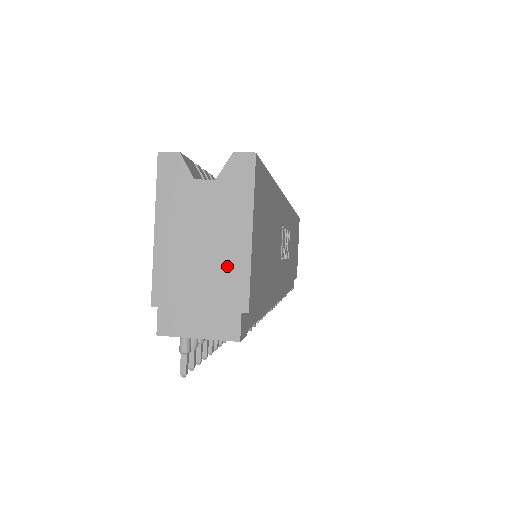
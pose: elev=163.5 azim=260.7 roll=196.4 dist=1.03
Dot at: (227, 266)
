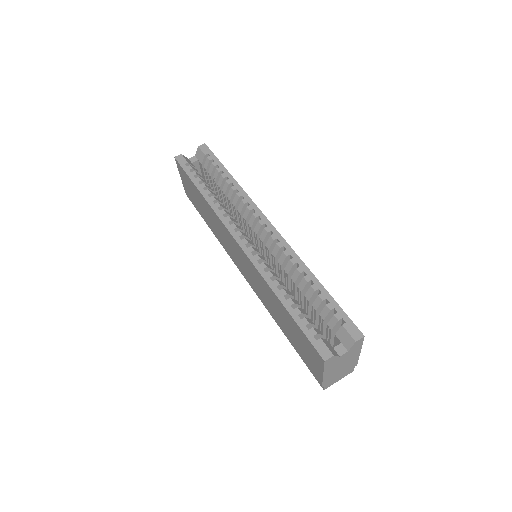
Dot at: (351, 363)
